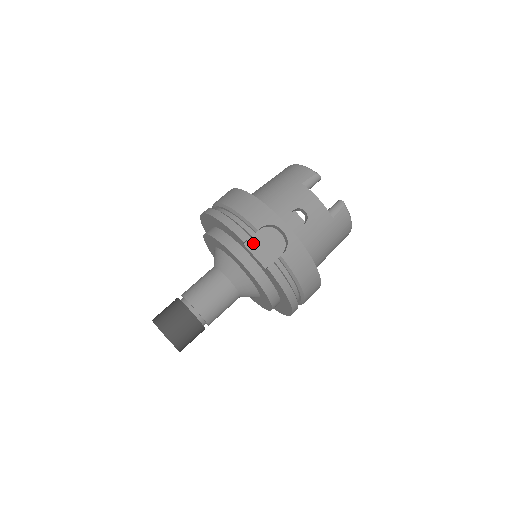
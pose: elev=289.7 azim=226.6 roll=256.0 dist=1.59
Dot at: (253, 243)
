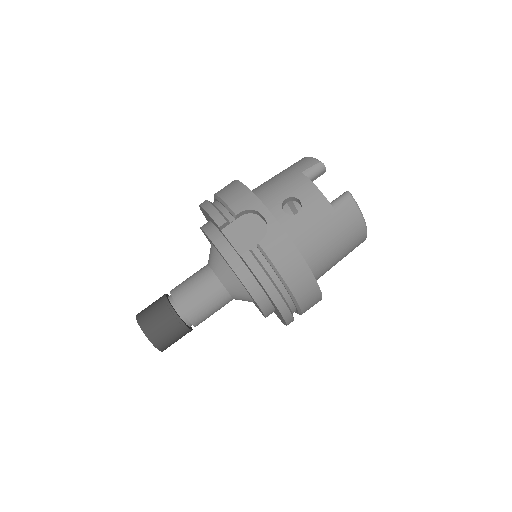
Dot at: (232, 230)
